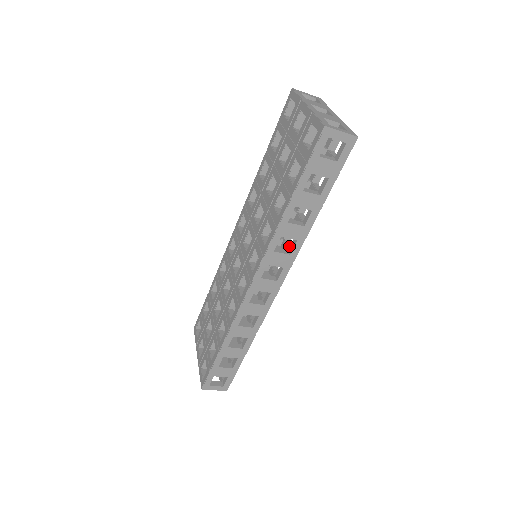
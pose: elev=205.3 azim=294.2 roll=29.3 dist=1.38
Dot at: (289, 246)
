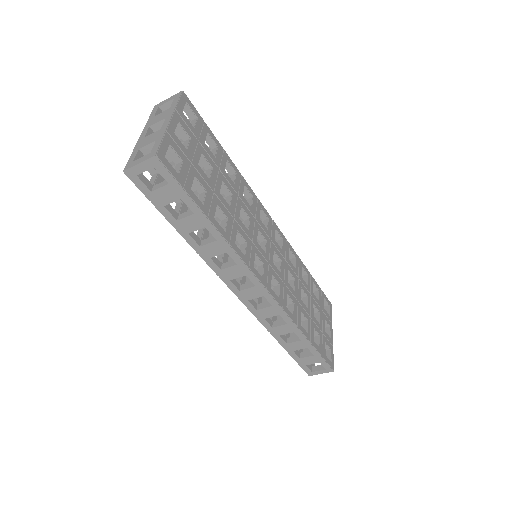
Dot at: (241, 251)
